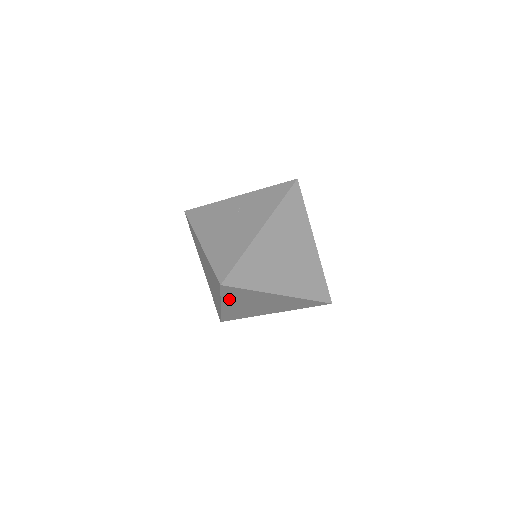
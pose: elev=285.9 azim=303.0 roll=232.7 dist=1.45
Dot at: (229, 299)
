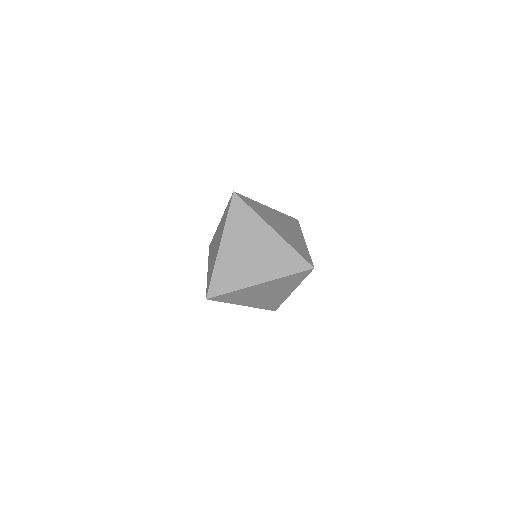
Dot at: occluded
